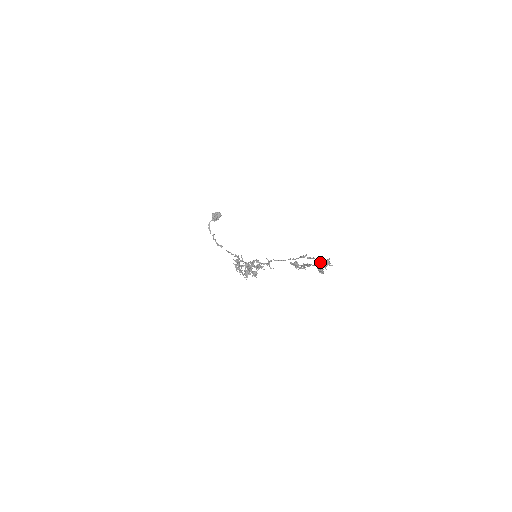
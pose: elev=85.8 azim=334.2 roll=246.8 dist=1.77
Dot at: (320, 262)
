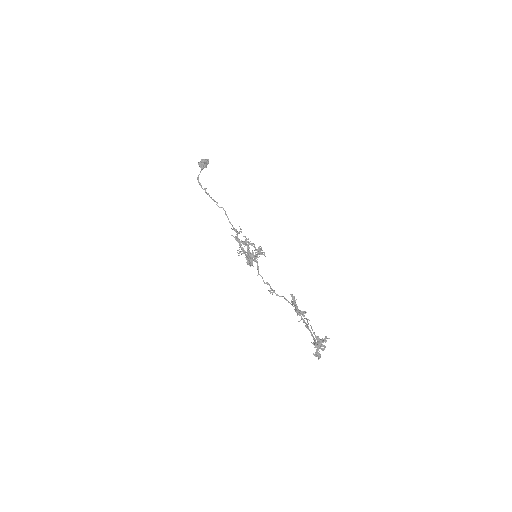
Dot at: (317, 346)
